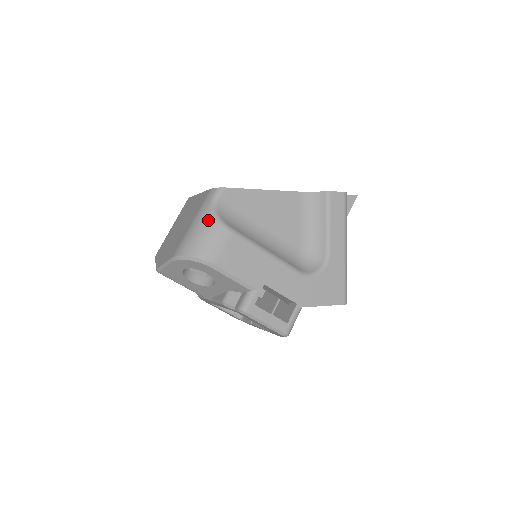
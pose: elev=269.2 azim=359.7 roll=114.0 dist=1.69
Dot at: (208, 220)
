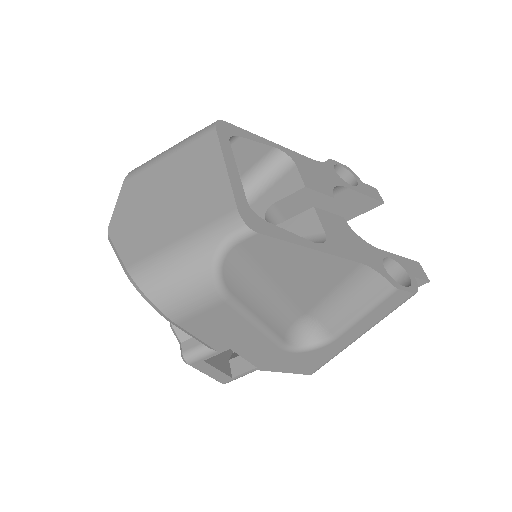
Dot at: (202, 268)
